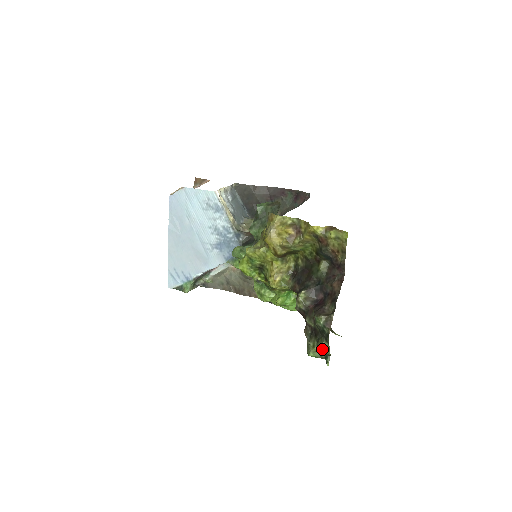
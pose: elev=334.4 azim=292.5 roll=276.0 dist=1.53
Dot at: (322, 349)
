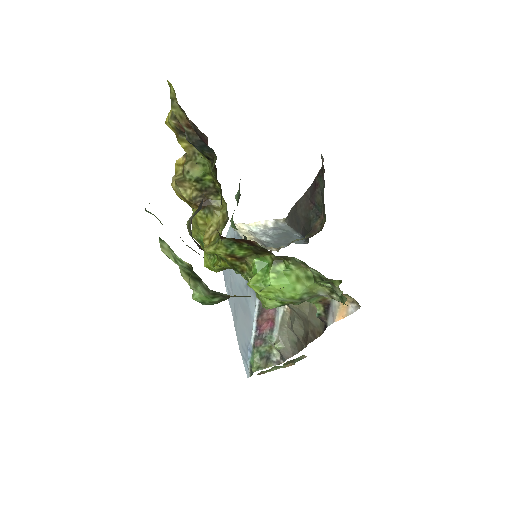
Dot at: (174, 261)
